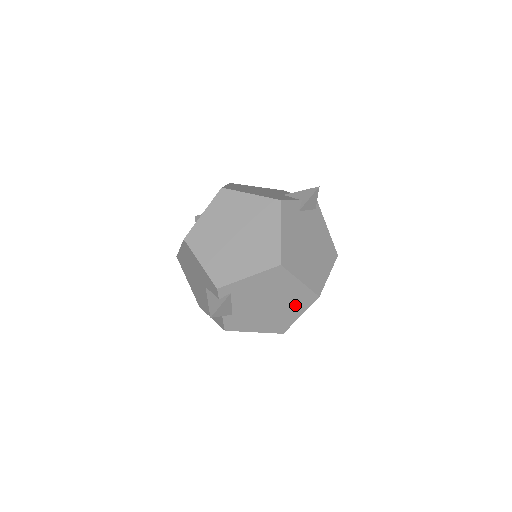
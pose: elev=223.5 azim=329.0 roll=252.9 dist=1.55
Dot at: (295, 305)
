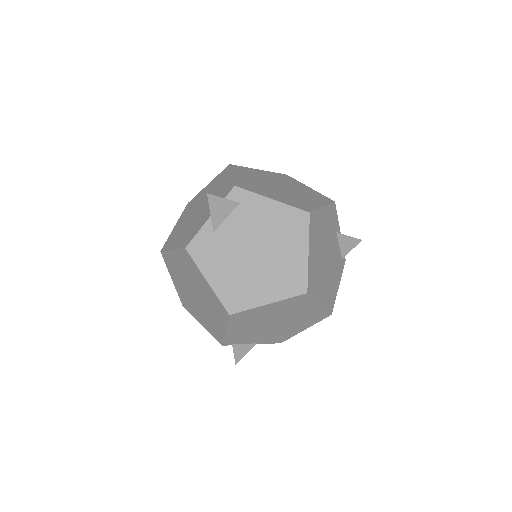
Dot at: (277, 281)
